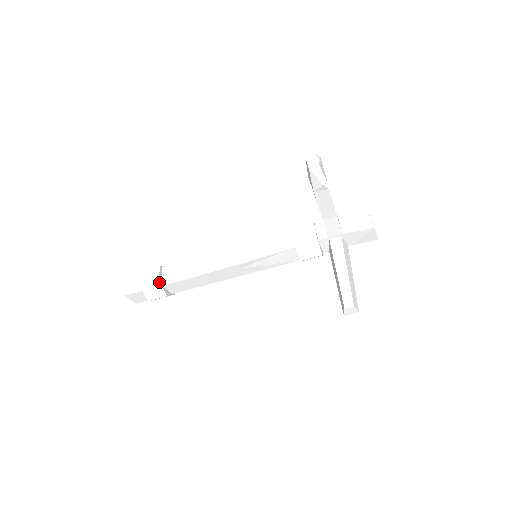
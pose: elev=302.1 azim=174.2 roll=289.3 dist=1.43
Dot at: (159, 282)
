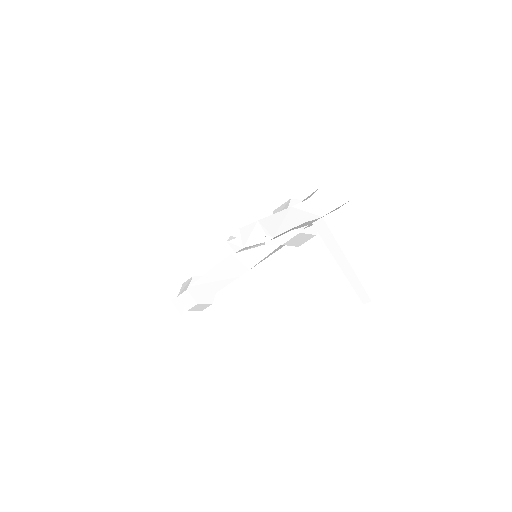
Dot at: (197, 304)
